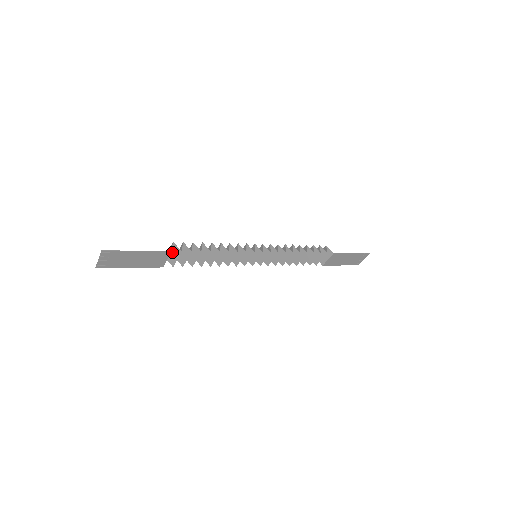
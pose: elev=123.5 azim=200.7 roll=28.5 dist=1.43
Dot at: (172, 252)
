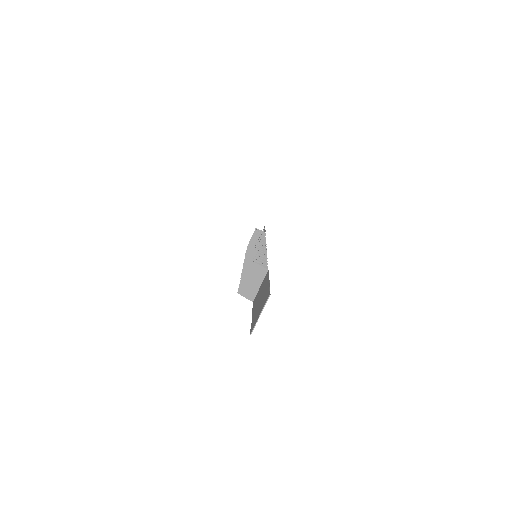
Dot at: (251, 277)
